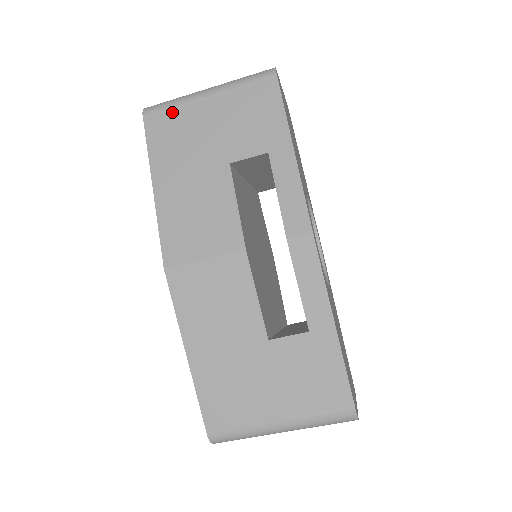
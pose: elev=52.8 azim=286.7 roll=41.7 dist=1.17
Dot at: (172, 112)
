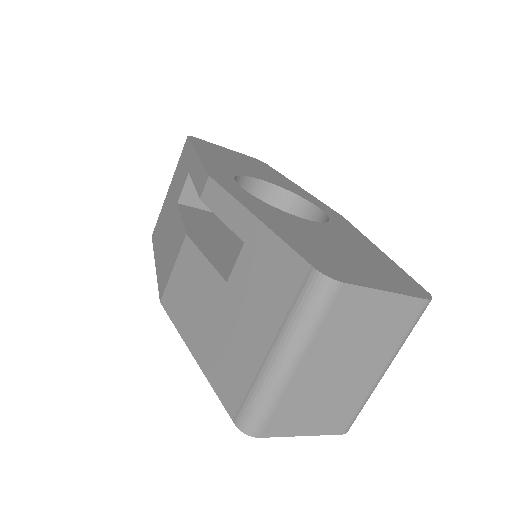
Dot at: (159, 217)
